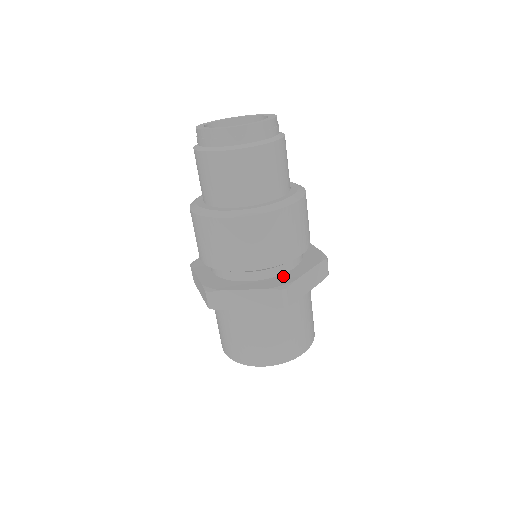
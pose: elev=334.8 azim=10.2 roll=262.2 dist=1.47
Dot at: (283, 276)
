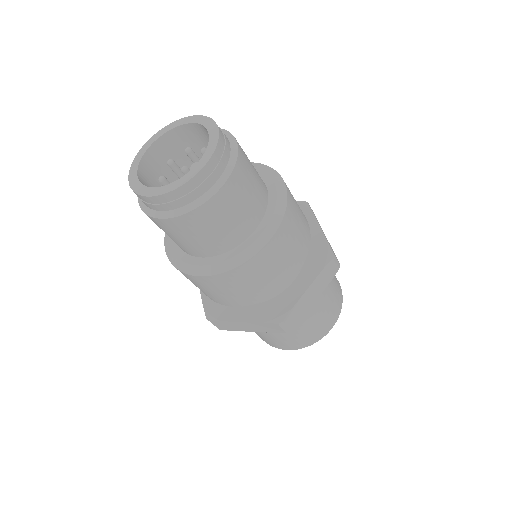
Dot at: (311, 248)
